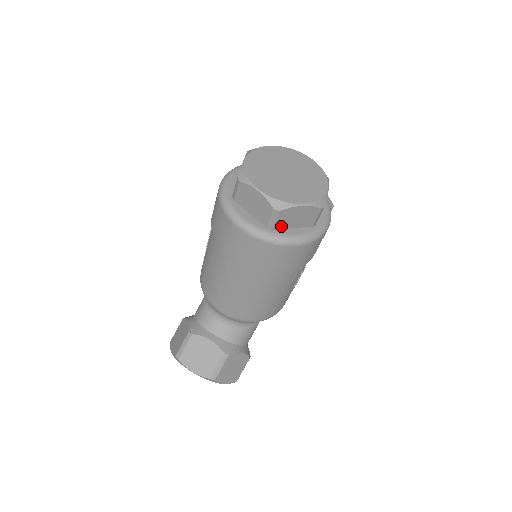
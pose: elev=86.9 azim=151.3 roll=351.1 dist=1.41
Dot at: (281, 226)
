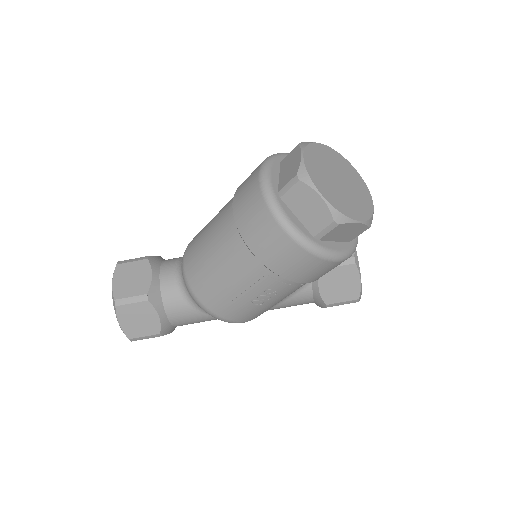
Dot at: (289, 202)
